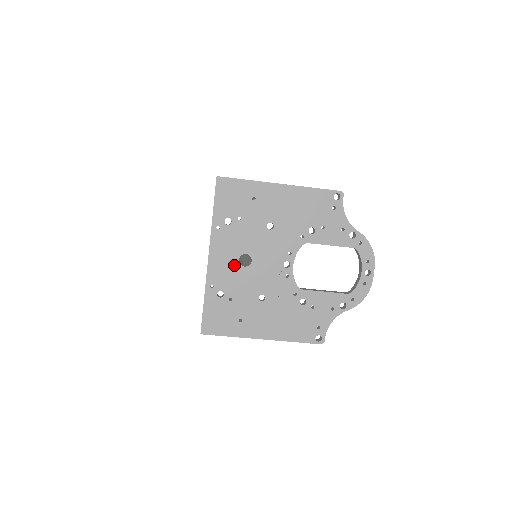
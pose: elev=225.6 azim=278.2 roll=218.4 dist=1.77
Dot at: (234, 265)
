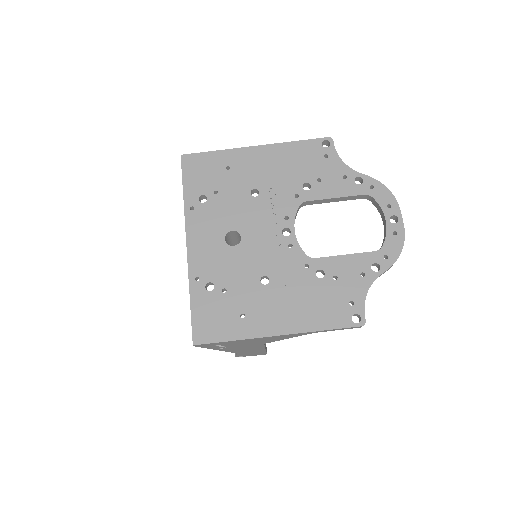
Dot at: (220, 247)
